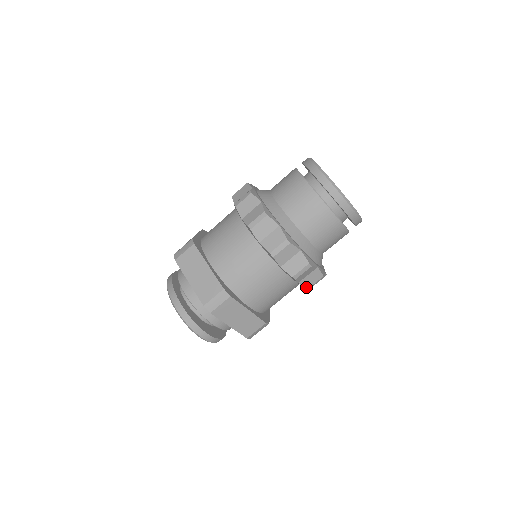
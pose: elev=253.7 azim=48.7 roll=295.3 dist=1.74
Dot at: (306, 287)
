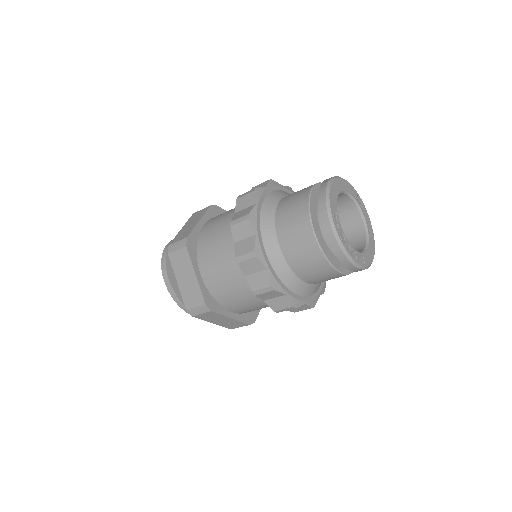
Dot at: occluded
